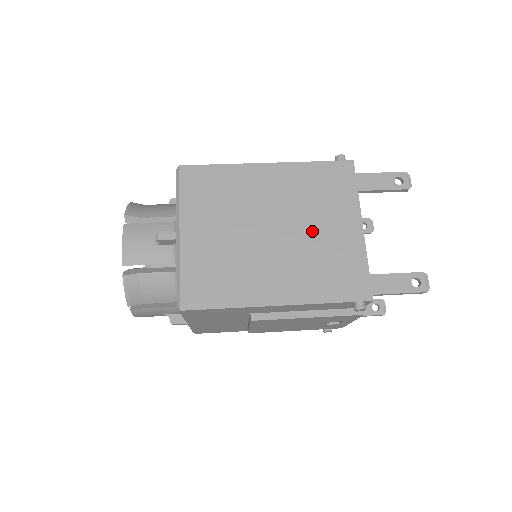
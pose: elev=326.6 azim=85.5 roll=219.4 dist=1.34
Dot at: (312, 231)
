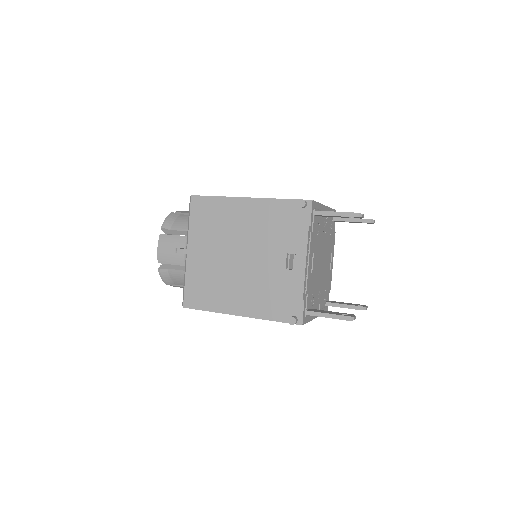
Dot at: occluded
